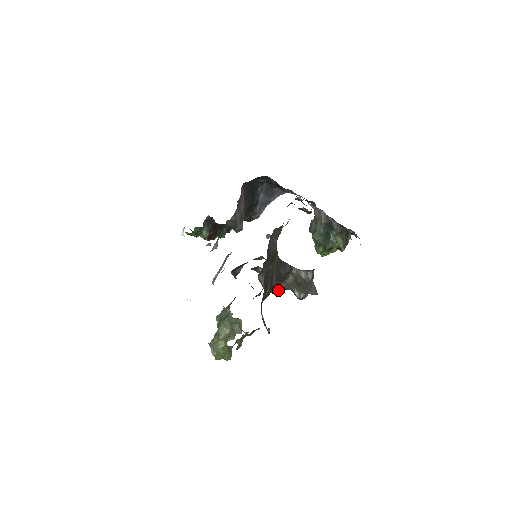
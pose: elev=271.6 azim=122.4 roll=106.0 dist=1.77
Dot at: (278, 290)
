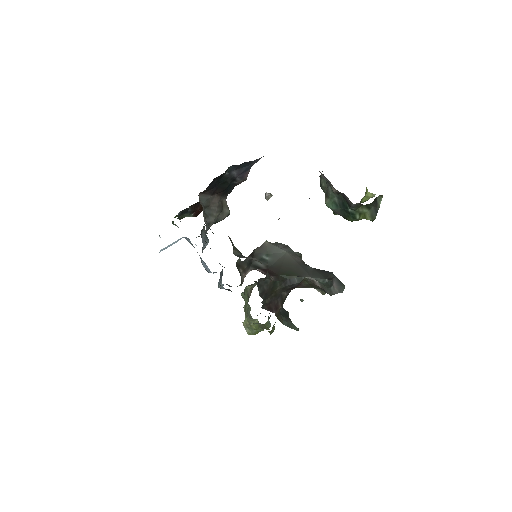
Dot at: occluded
